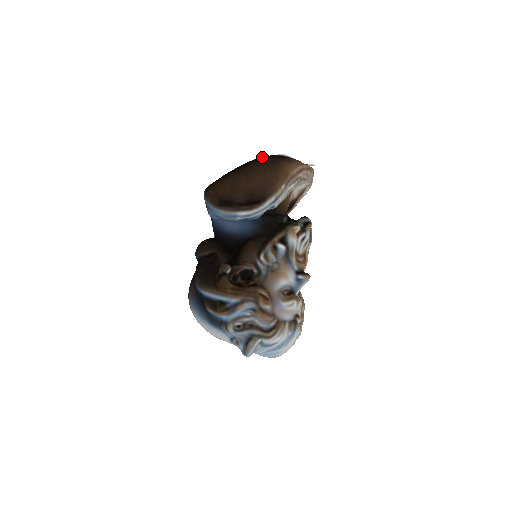
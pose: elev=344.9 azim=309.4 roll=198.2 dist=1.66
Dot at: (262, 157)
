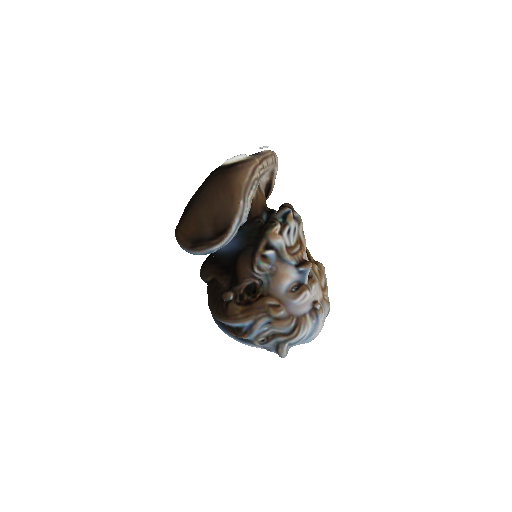
Dot at: (210, 177)
